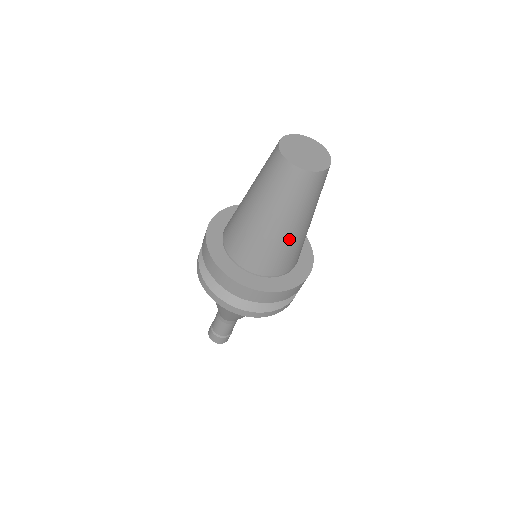
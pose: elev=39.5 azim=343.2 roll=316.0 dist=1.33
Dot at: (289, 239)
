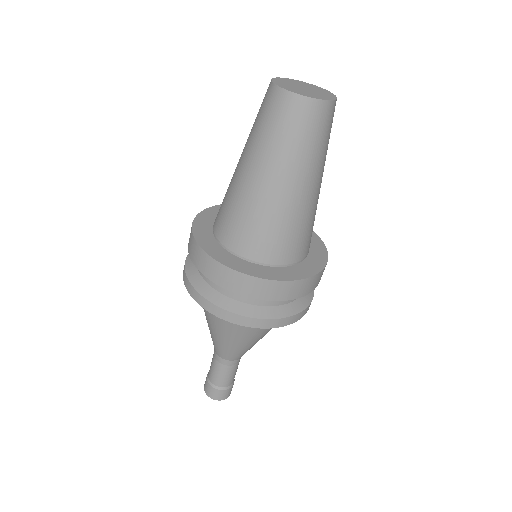
Dot at: (316, 200)
